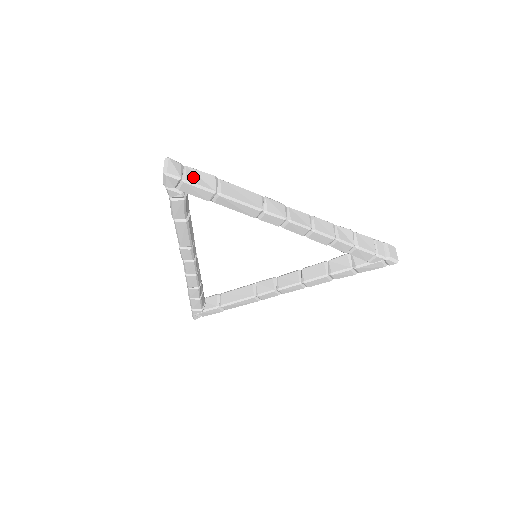
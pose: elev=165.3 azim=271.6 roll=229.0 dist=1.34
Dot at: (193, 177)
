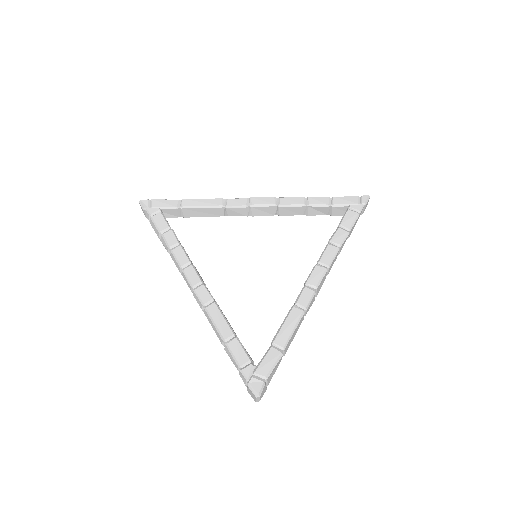
Dot at: (271, 377)
